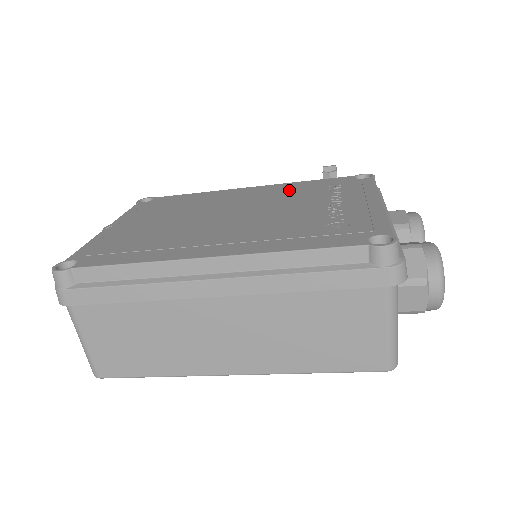
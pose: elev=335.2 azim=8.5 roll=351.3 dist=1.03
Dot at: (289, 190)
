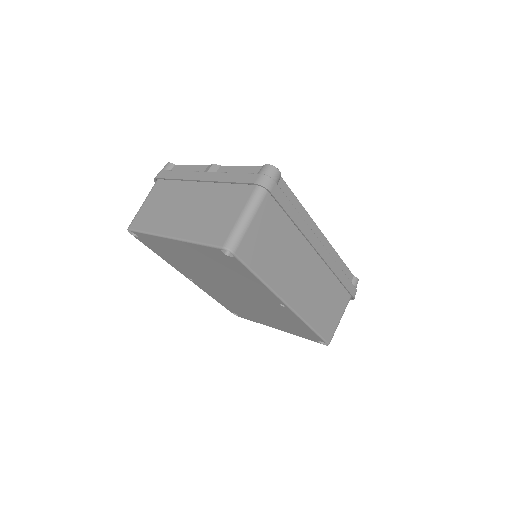
Dot at: occluded
